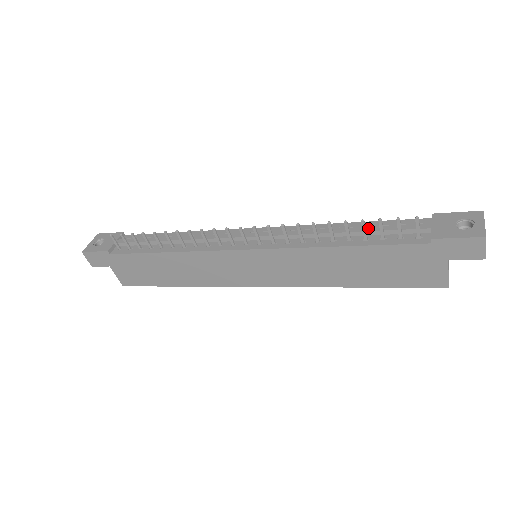
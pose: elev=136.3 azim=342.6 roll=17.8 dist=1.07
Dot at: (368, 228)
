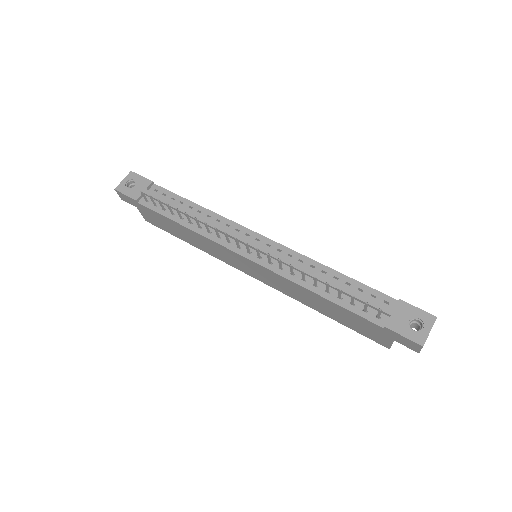
Dot at: (345, 289)
